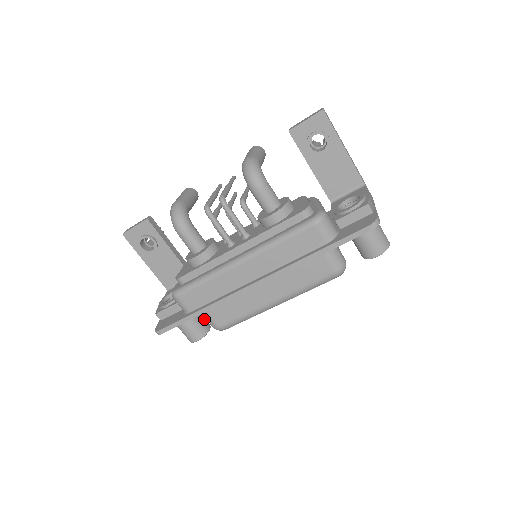
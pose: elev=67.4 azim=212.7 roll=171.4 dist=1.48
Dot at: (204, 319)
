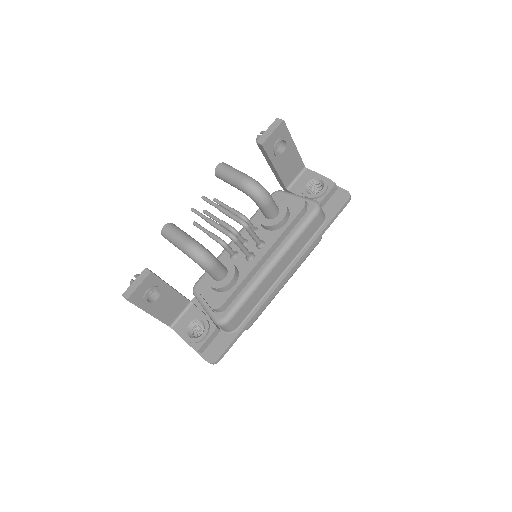
Dot at: occluded
